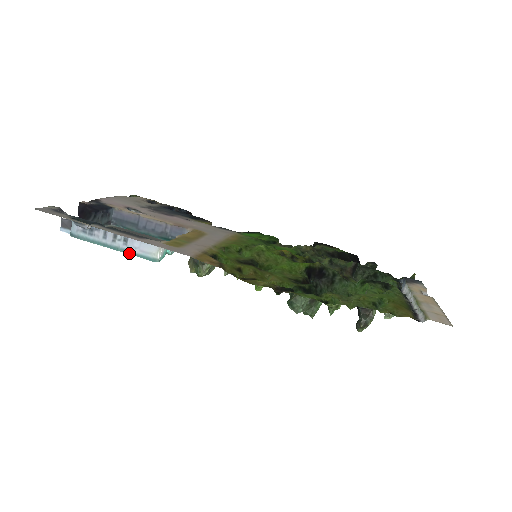
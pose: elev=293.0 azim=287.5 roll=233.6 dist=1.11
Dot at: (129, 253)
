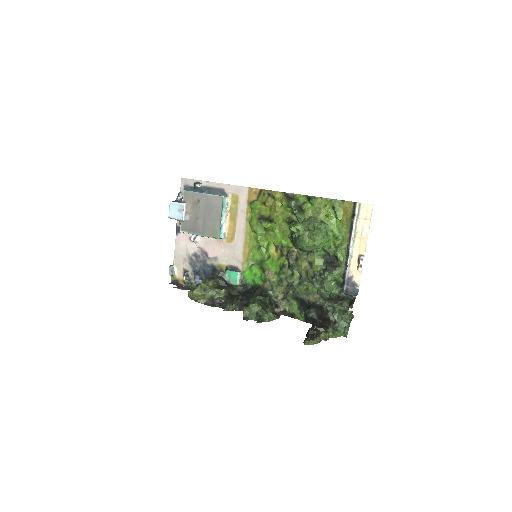
Dot at: (210, 194)
